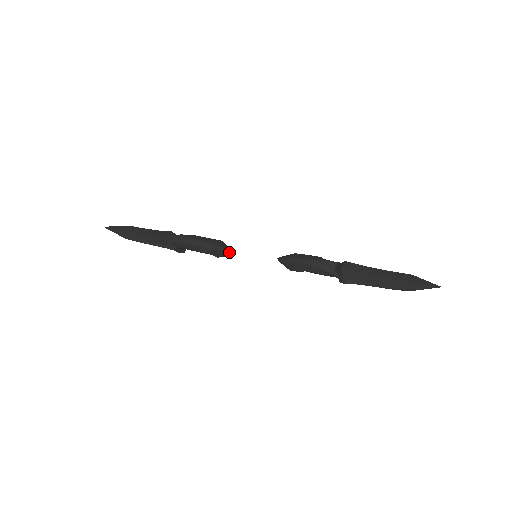
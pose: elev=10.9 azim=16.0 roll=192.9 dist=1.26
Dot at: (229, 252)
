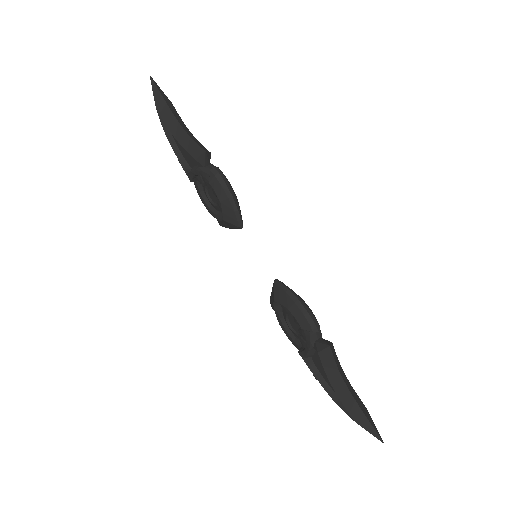
Dot at: (239, 227)
